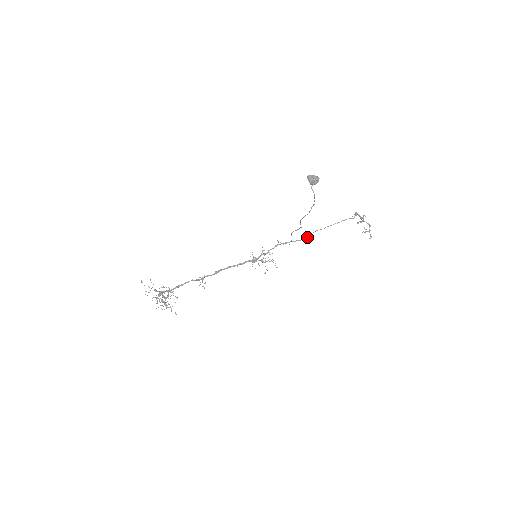
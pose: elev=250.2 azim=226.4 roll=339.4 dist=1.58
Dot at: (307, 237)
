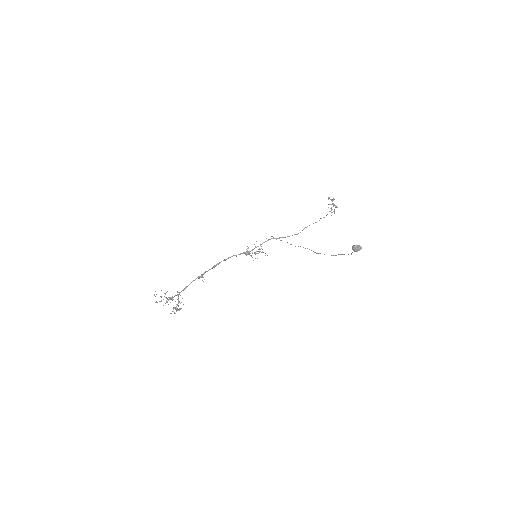
Dot at: occluded
